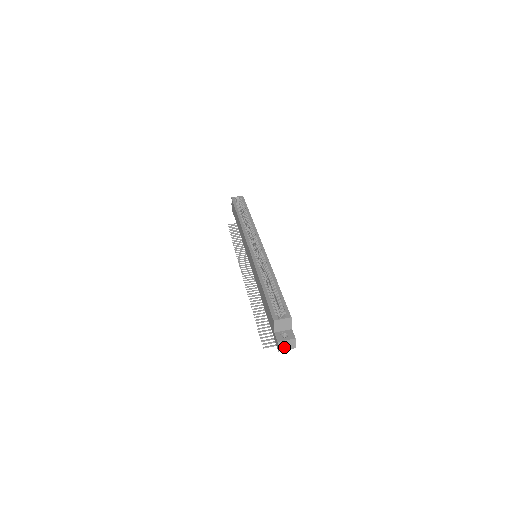
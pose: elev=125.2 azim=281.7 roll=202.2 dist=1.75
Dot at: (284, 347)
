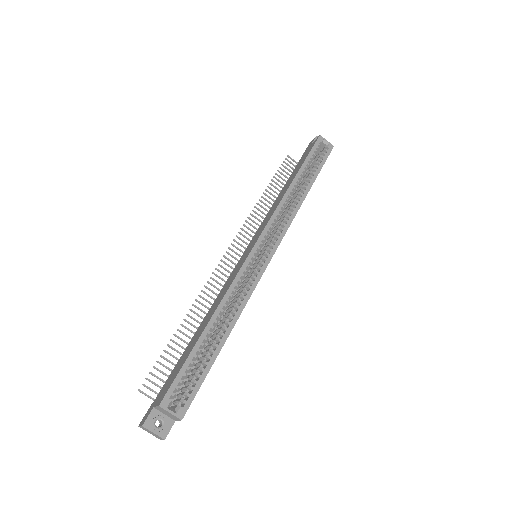
Dot at: (147, 430)
